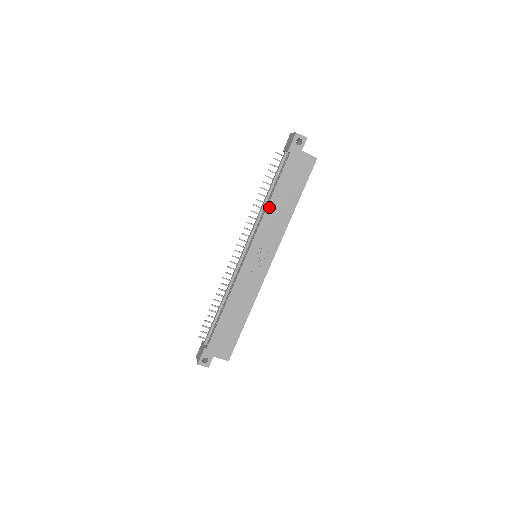
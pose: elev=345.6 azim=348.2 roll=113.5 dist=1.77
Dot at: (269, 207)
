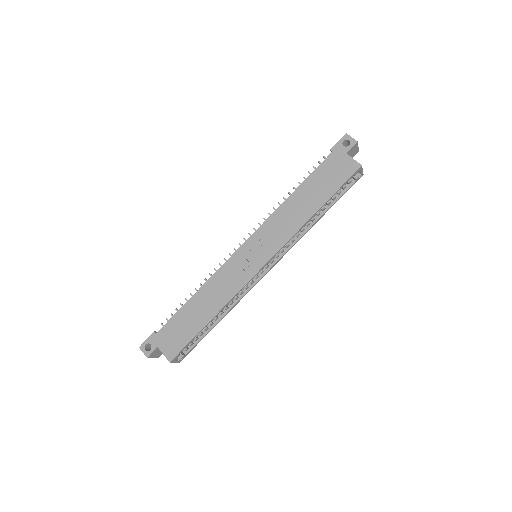
Dot at: (287, 201)
